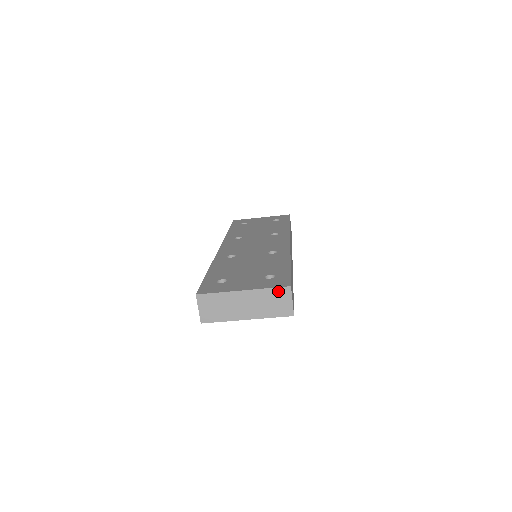
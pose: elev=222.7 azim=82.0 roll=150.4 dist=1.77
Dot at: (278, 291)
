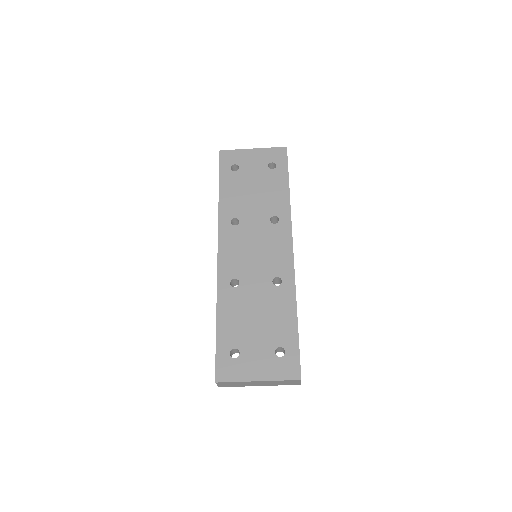
Dot at: (289, 381)
